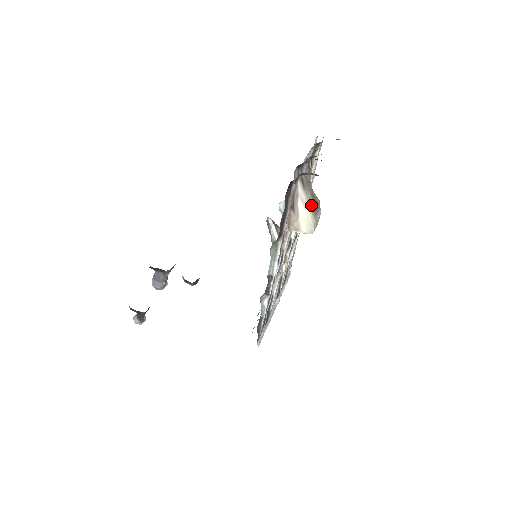
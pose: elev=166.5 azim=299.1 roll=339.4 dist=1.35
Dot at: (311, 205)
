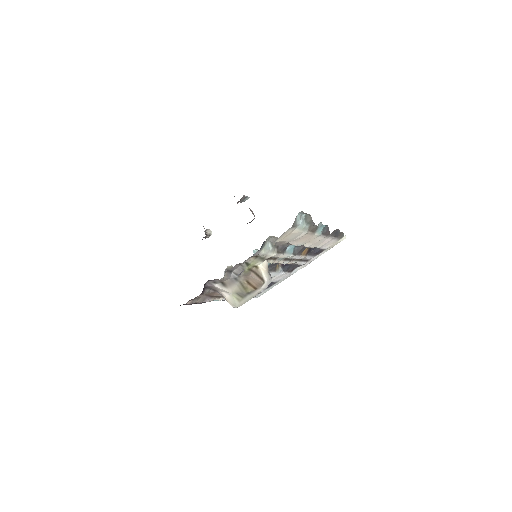
Dot at: (238, 293)
